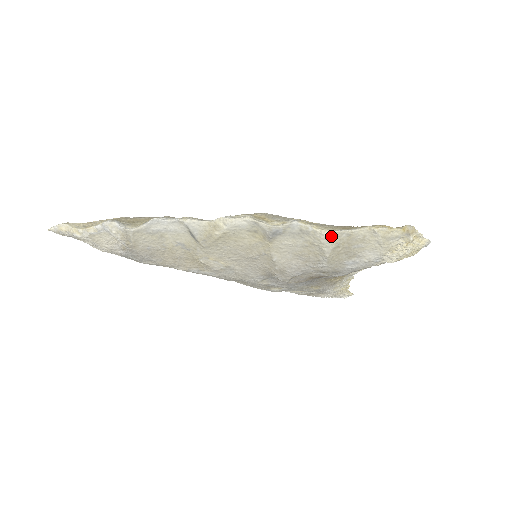
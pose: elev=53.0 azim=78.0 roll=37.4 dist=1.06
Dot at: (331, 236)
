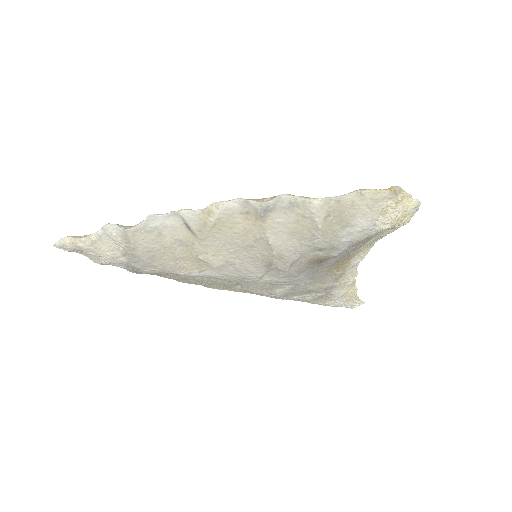
Dot at: (320, 203)
